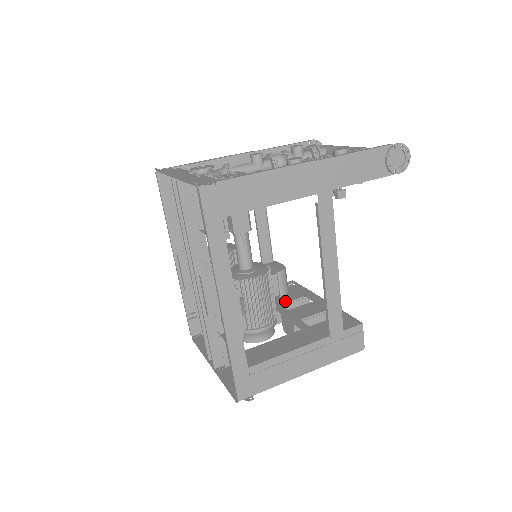
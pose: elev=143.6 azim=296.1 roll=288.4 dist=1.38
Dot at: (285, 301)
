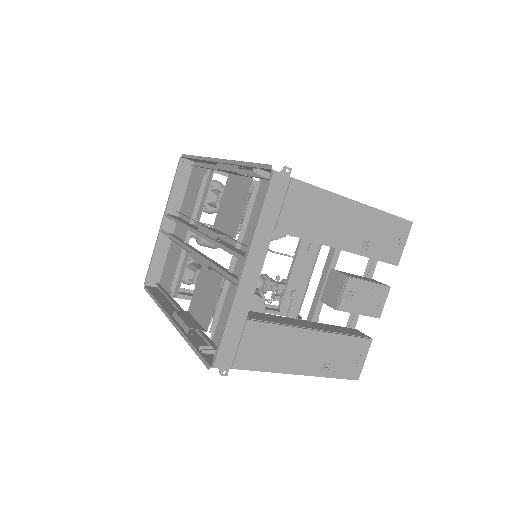
Dot at: occluded
